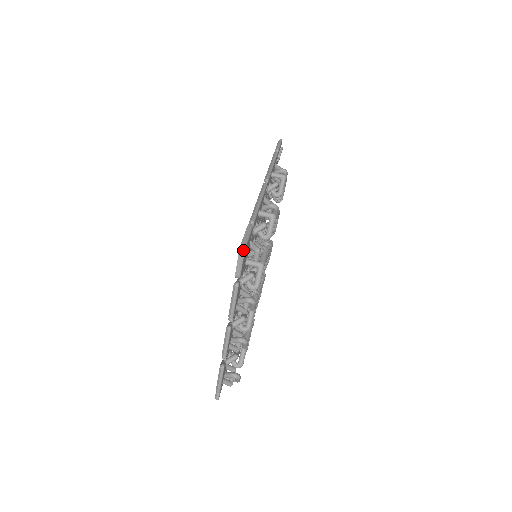
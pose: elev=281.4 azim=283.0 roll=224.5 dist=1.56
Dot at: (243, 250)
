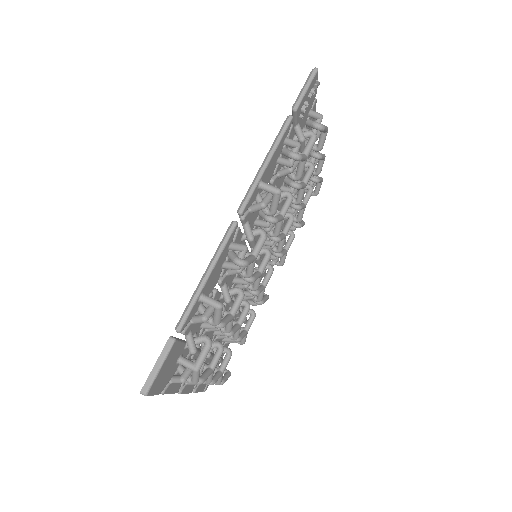
Dot at: occluded
